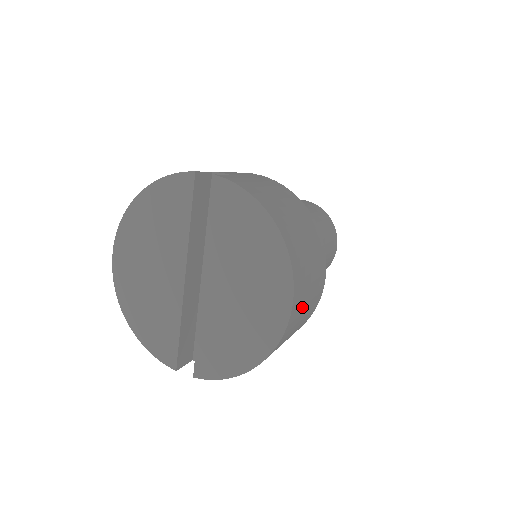
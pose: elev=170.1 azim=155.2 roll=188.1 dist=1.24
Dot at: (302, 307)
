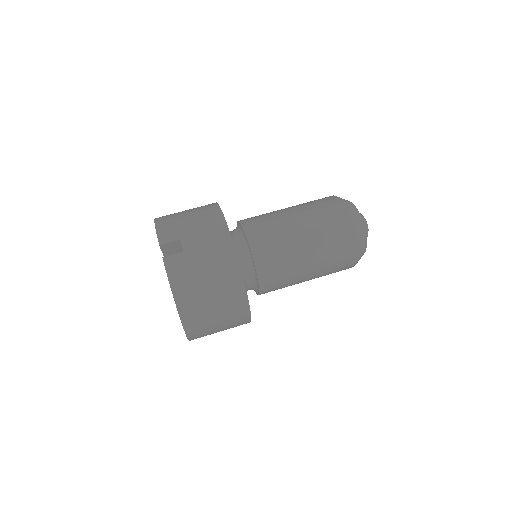
Dot at: (209, 333)
